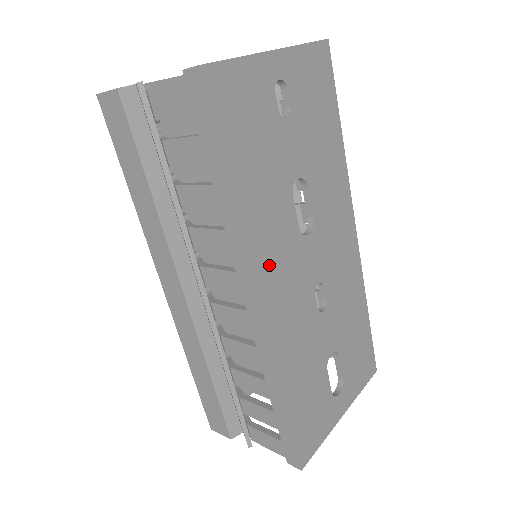
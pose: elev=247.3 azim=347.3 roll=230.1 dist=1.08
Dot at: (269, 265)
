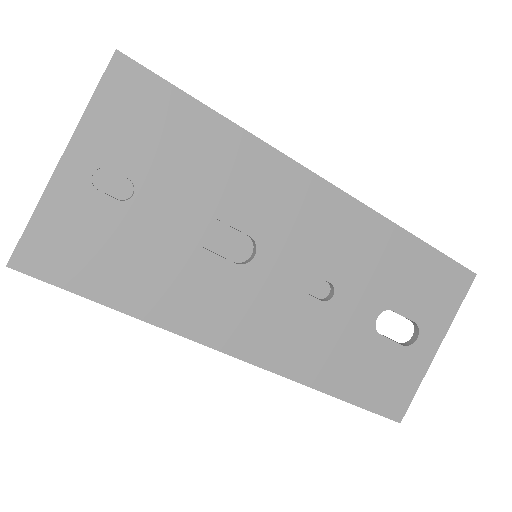
Dot at: (222, 324)
